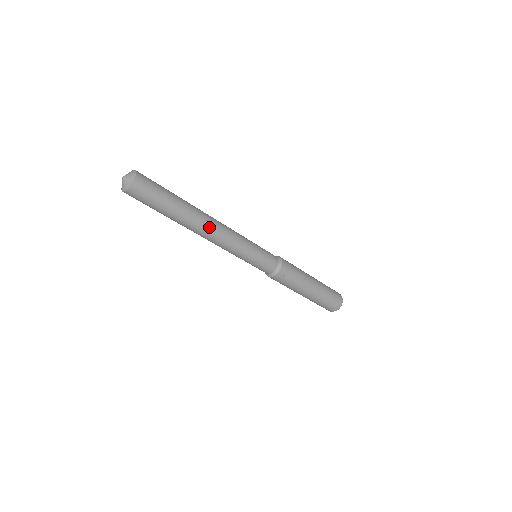
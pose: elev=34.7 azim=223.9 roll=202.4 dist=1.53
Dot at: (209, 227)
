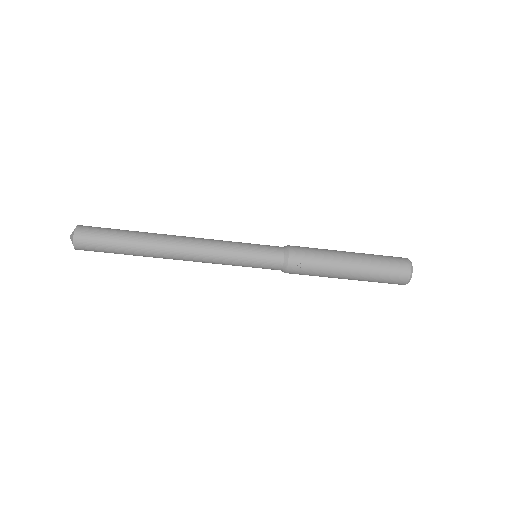
Dot at: (174, 246)
